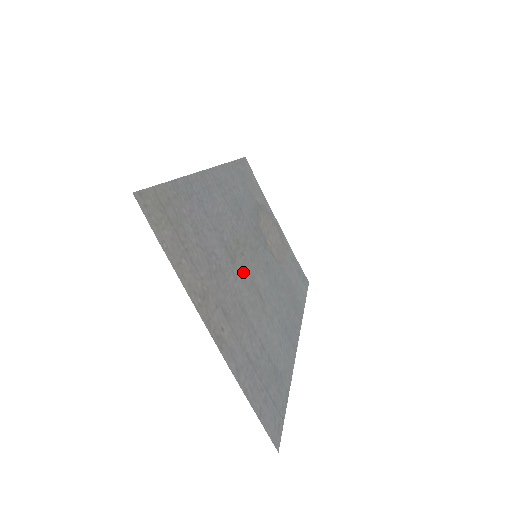
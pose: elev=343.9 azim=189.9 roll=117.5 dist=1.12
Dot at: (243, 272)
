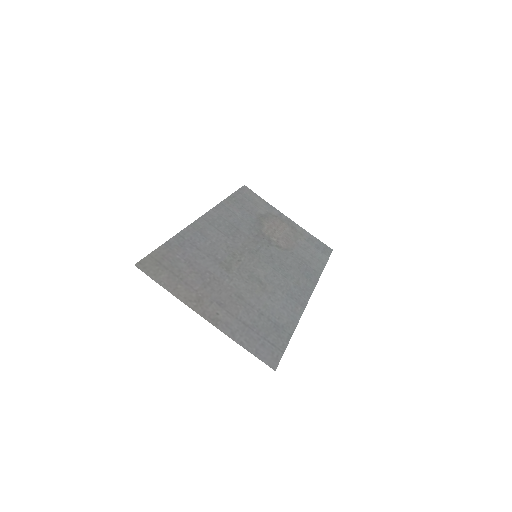
Dot at: (240, 273)
